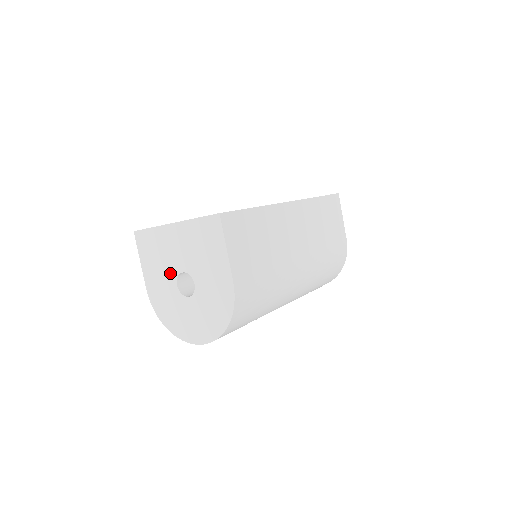
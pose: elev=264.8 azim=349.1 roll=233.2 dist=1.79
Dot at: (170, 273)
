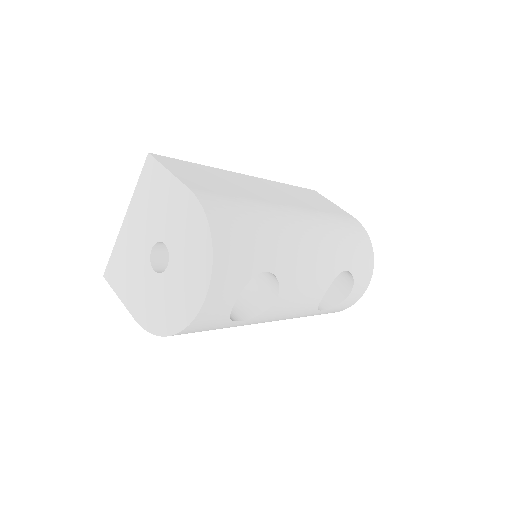
Dot at: (143, 268)
